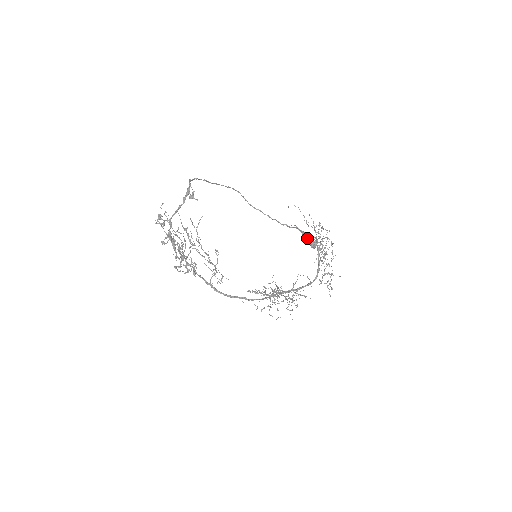
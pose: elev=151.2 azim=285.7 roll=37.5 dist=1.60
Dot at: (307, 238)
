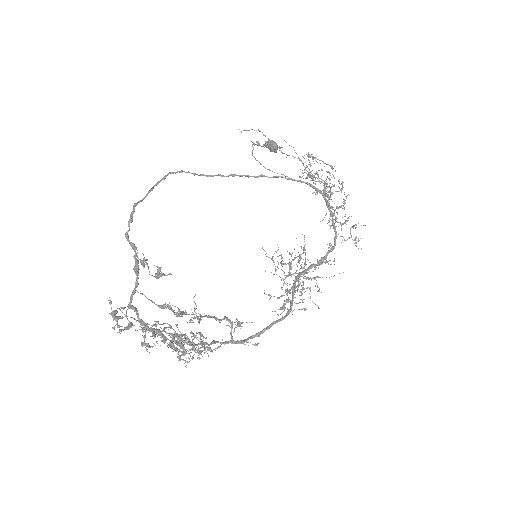
Dot at: (264, 145)
